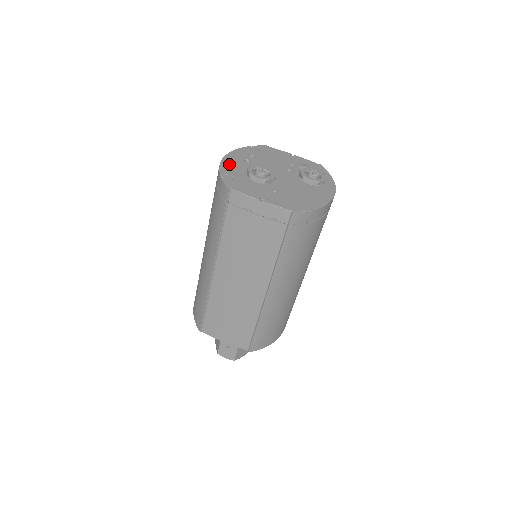
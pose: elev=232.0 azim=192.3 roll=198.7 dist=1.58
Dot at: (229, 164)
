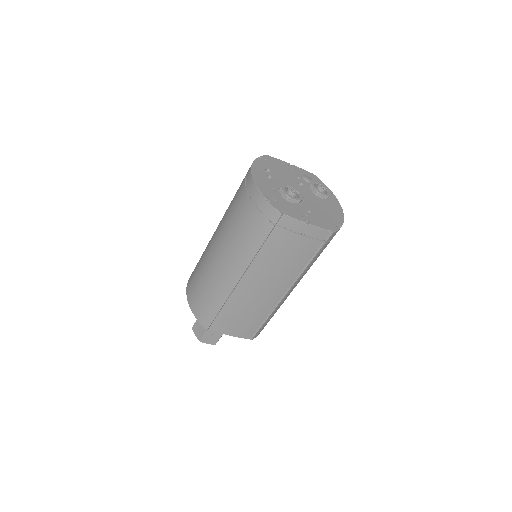
Dot at: (262, 183)
